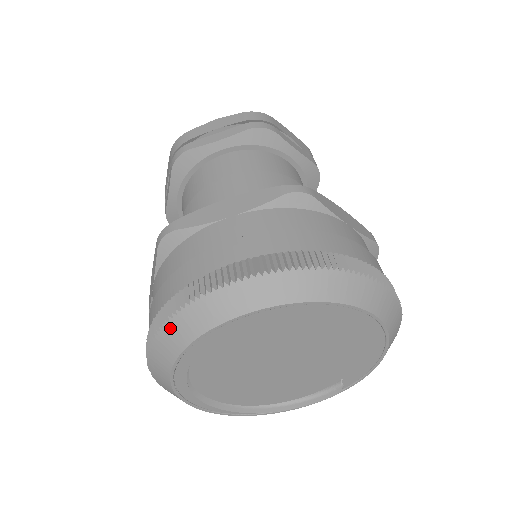
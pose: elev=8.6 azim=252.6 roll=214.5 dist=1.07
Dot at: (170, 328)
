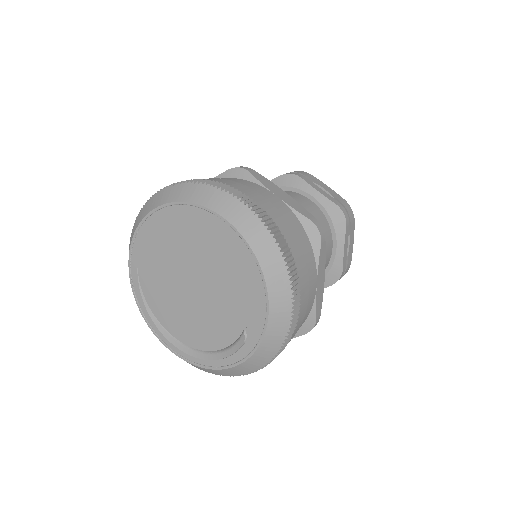
Dot at: (131, 234)
